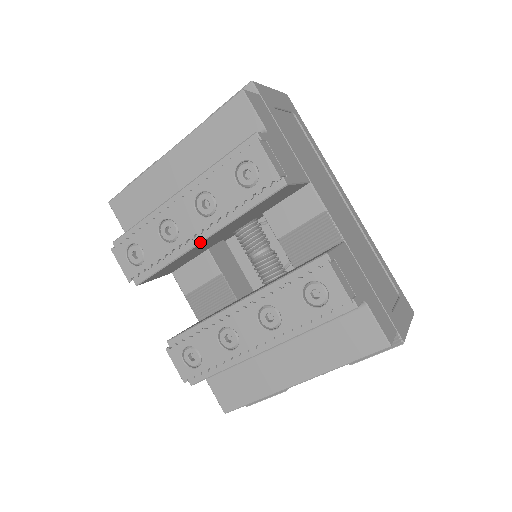
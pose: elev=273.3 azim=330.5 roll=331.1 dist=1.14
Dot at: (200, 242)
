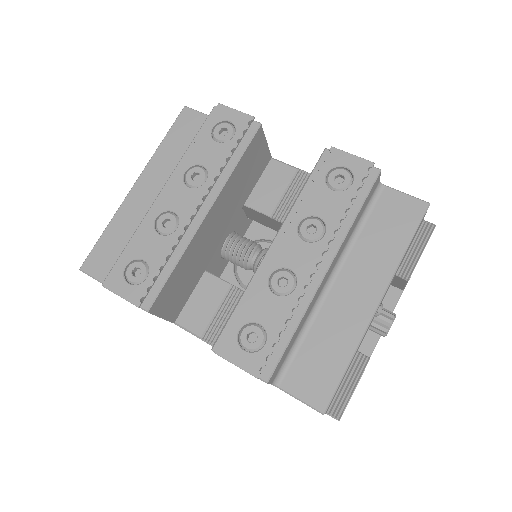
Dot at: (204, 216)
